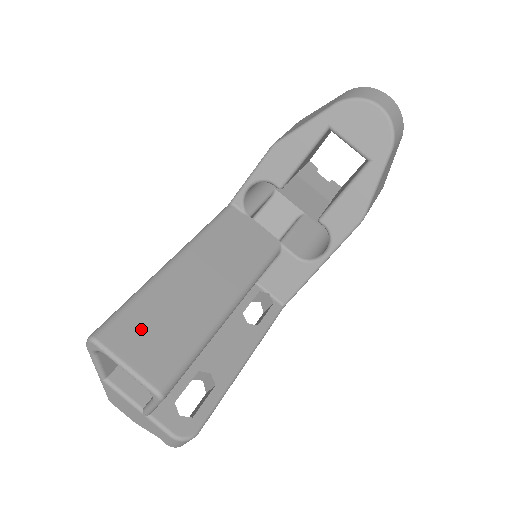
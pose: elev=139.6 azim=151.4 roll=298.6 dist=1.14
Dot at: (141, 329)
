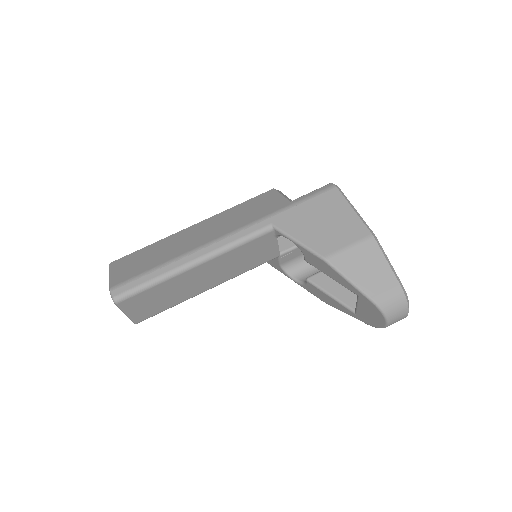
Dot at: (146, 300)
